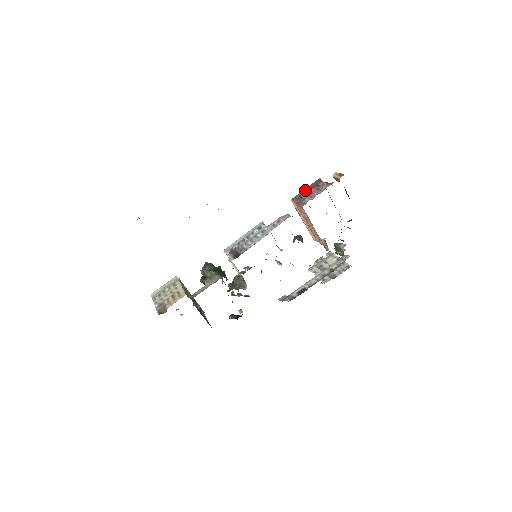
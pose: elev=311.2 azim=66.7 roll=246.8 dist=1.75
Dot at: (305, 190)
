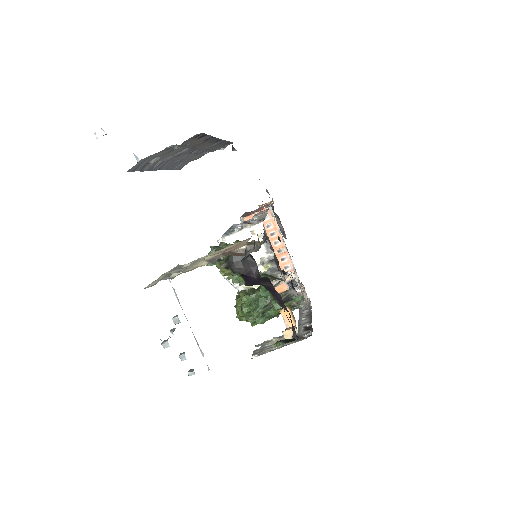
Dot at: (245, 214)
